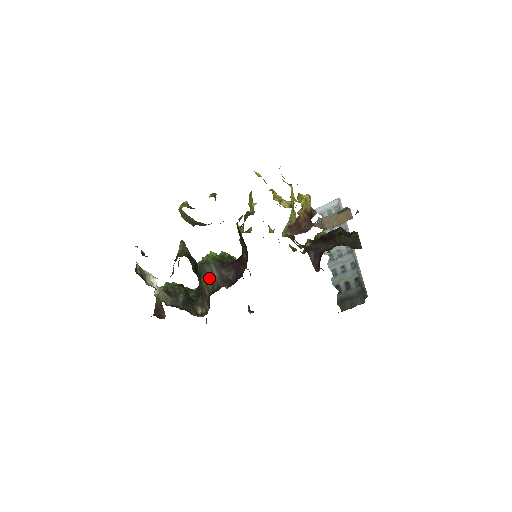
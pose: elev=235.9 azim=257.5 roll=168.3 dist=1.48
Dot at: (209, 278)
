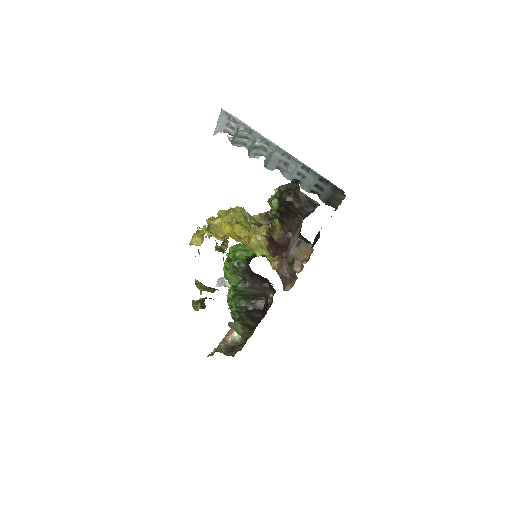
Dot at: occluded
